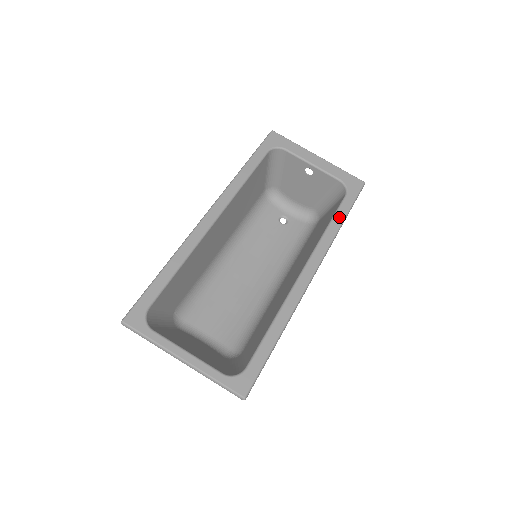
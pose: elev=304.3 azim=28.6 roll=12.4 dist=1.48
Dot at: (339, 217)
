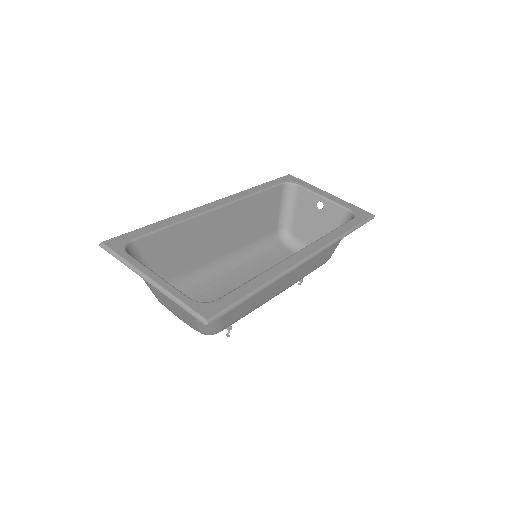
Dot at: (344, 228)
